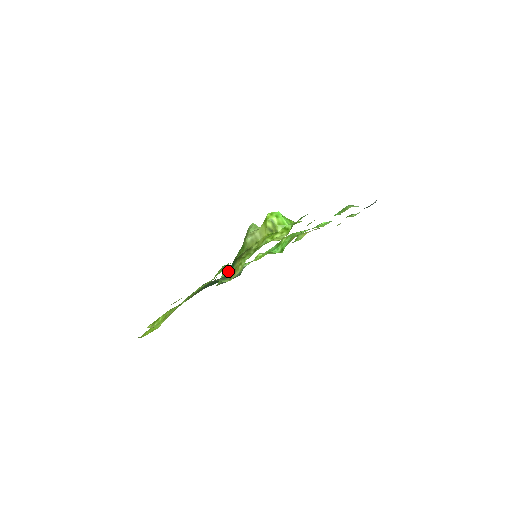
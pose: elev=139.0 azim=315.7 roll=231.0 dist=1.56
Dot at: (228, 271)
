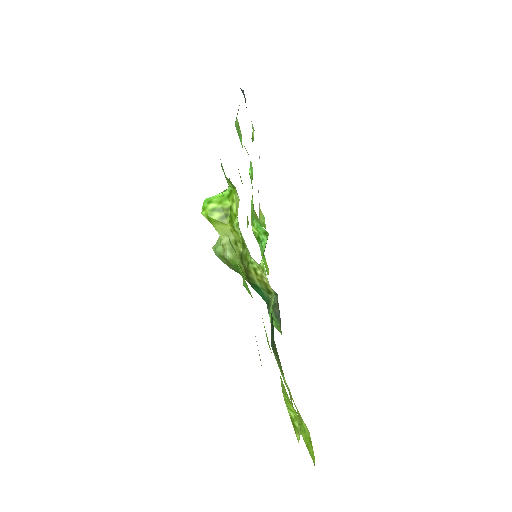
Dot at: occluded
